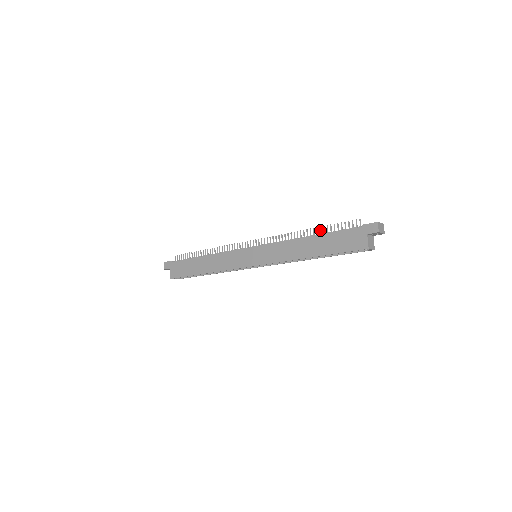
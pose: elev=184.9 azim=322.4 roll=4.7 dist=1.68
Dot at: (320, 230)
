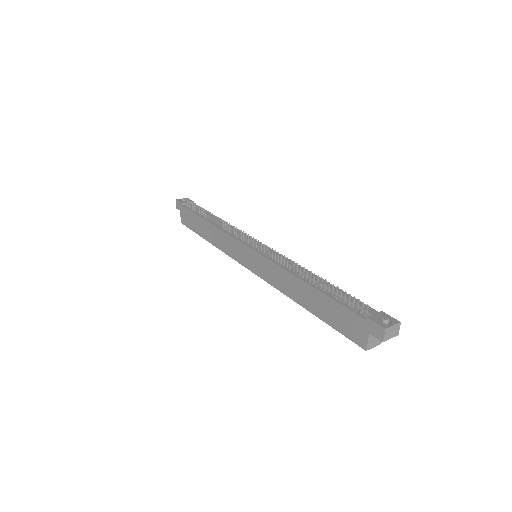
Dot at: (321, 282)
